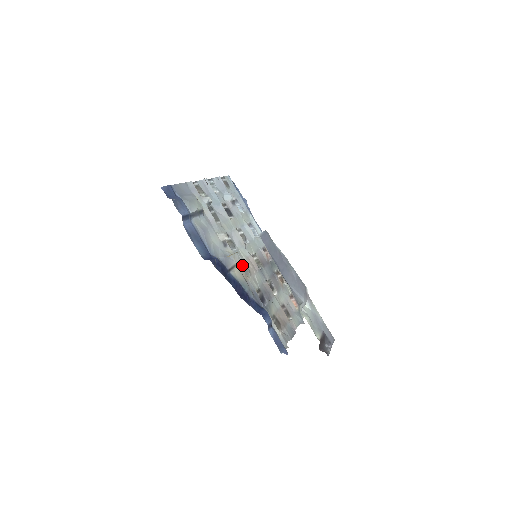
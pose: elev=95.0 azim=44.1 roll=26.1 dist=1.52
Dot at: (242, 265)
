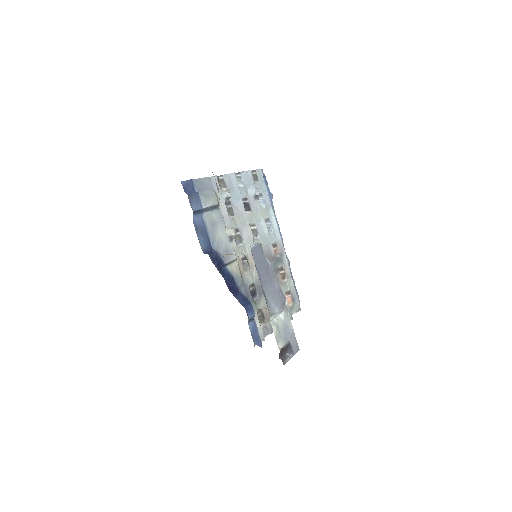
Dot at: (243, 259)
